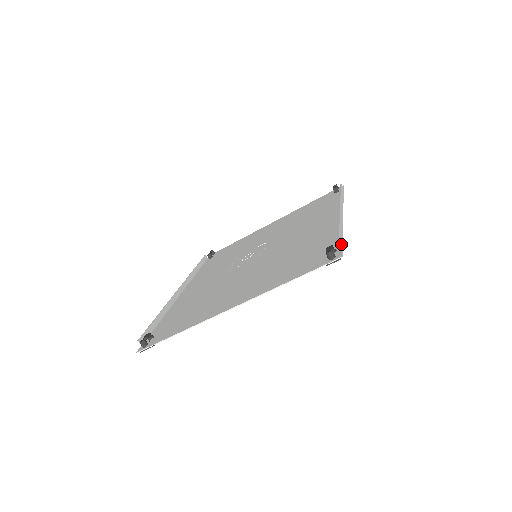
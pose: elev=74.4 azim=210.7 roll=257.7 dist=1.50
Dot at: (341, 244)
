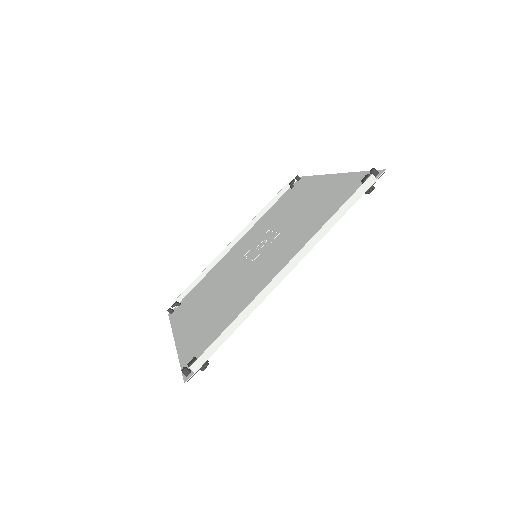
Dot at: (202, 361)
